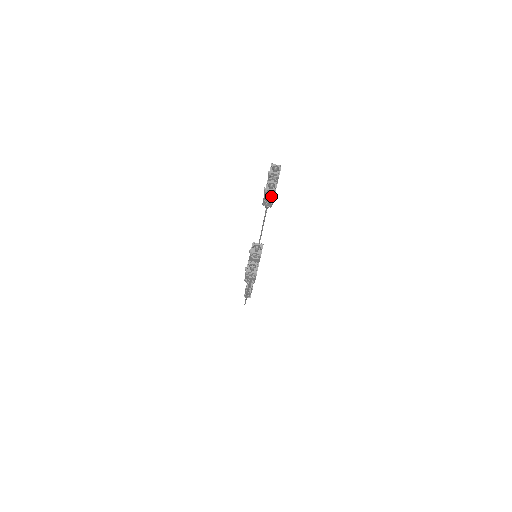
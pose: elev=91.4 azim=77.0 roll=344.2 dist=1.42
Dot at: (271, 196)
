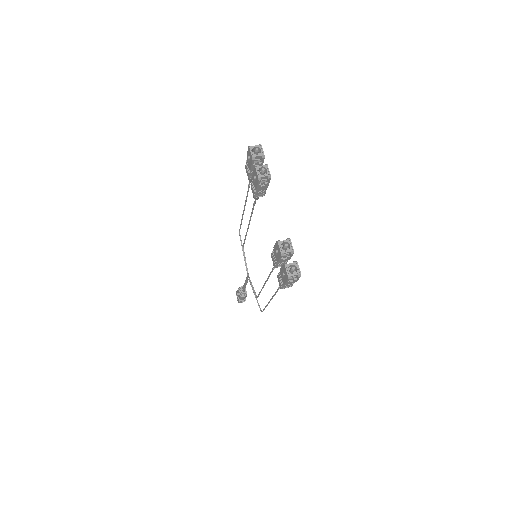
Dot at: (265, 183)
